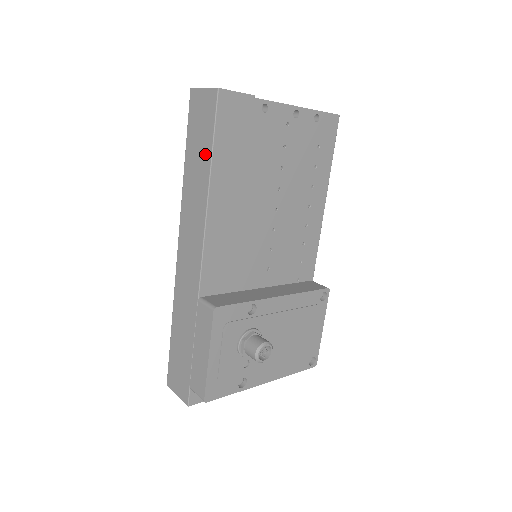
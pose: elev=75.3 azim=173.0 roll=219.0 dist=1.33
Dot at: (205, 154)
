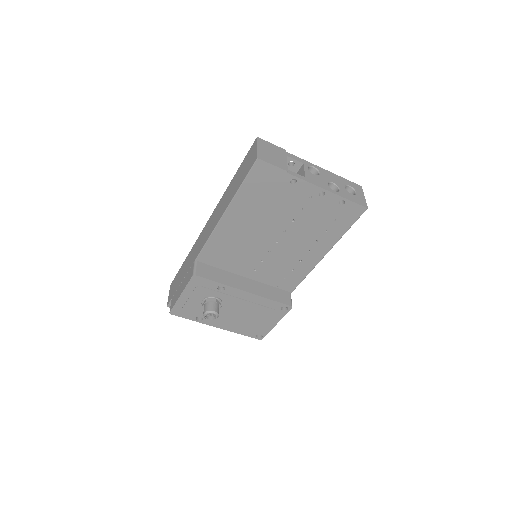
Dot at: (236, 188)
